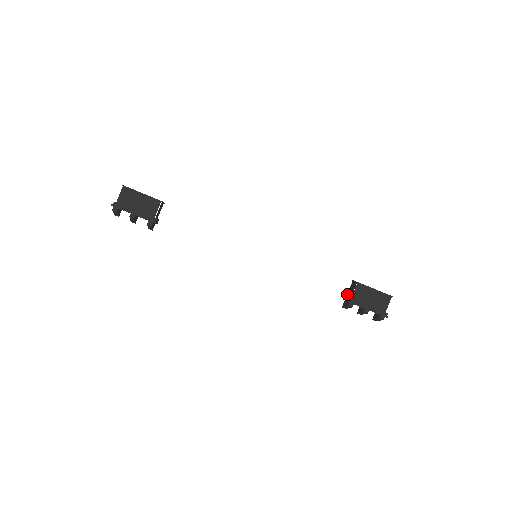
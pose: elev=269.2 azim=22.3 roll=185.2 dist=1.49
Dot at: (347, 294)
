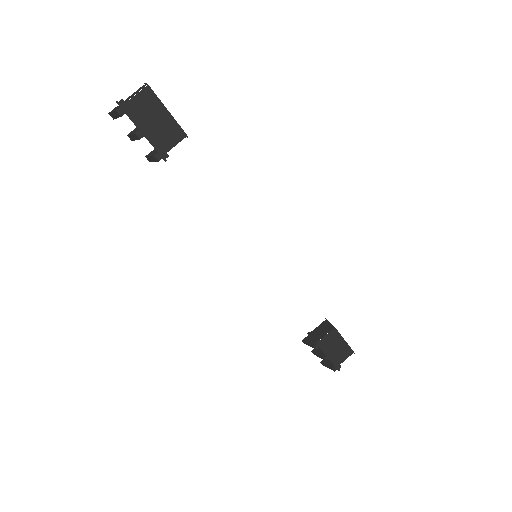
Dot at: (314, 330)
